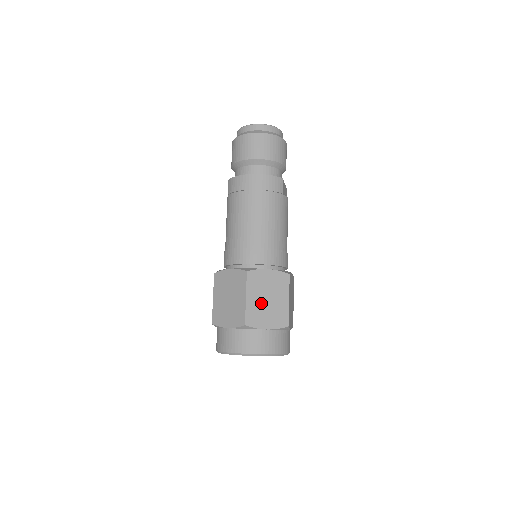
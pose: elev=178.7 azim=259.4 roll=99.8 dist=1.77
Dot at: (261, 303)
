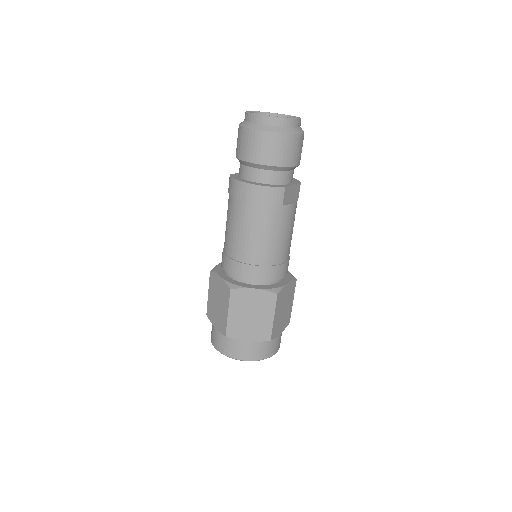
Dot at: (243, 319)
